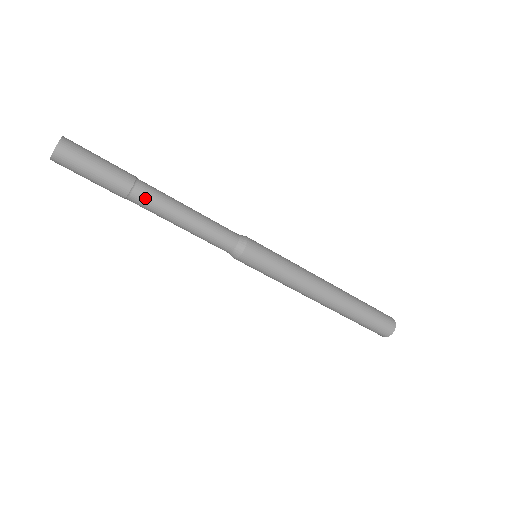
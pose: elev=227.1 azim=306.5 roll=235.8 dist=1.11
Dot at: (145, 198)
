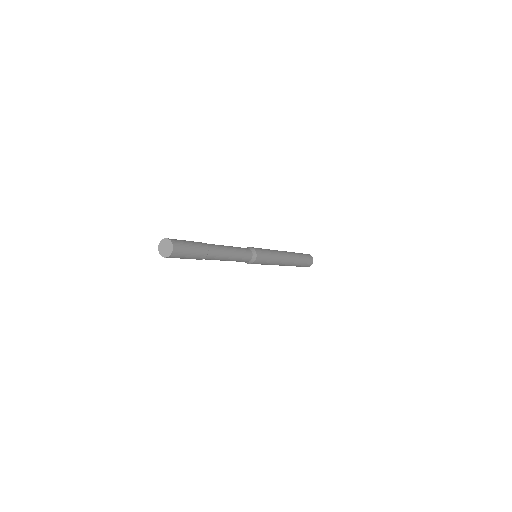
Dot at: (206, 259)
